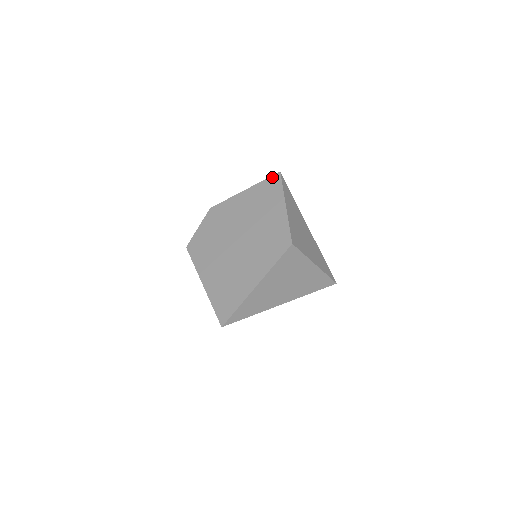
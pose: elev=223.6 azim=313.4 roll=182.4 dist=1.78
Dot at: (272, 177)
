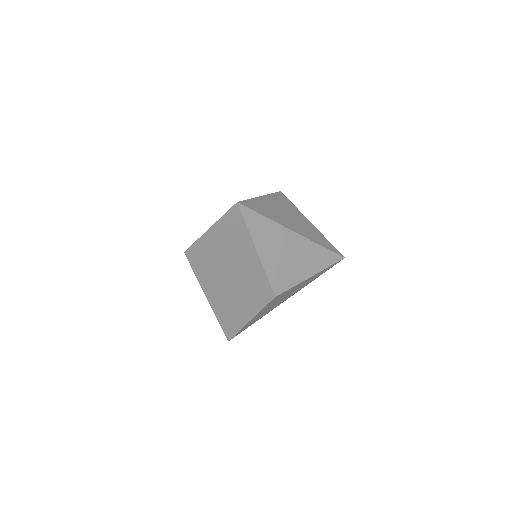
Dot at: occluded
